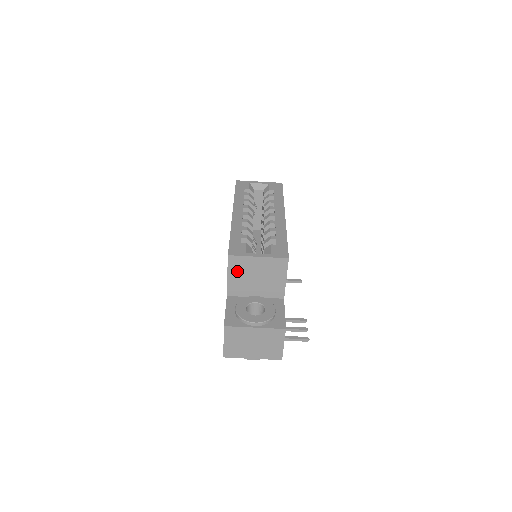
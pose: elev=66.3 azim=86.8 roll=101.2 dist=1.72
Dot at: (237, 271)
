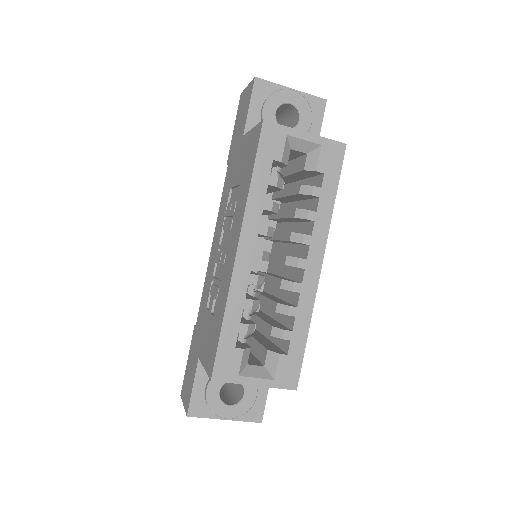
Dot at: occluded
